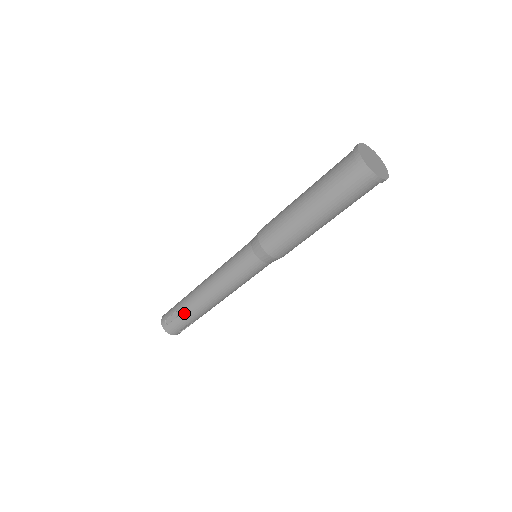
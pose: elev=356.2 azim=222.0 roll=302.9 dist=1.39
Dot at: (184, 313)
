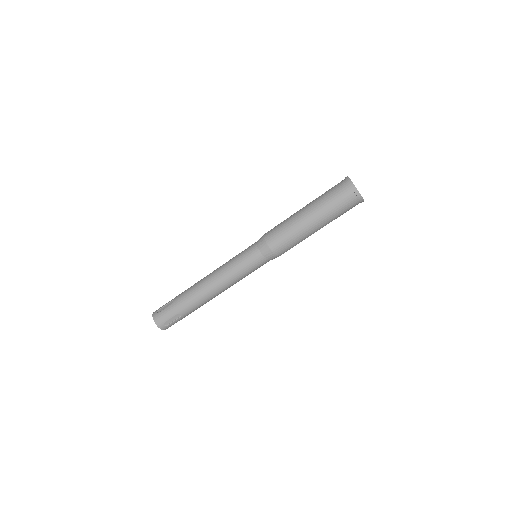
Dot at: (188, 313)
